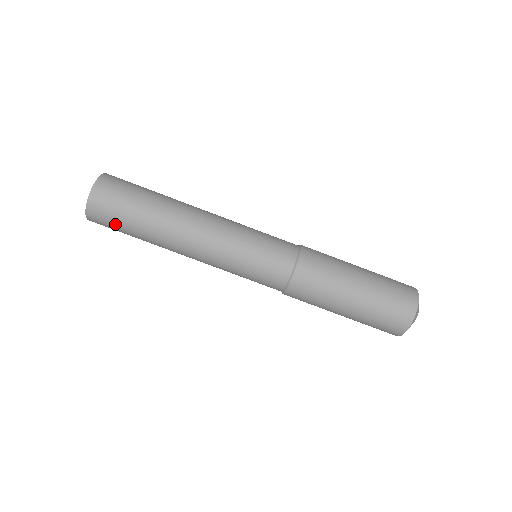
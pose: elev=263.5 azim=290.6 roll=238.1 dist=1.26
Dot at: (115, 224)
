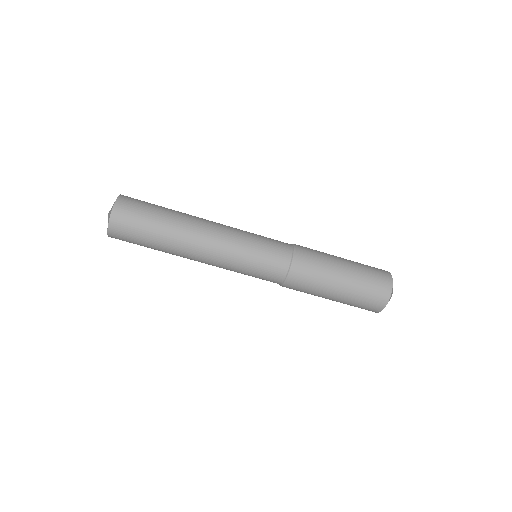
Dot at: occluded
